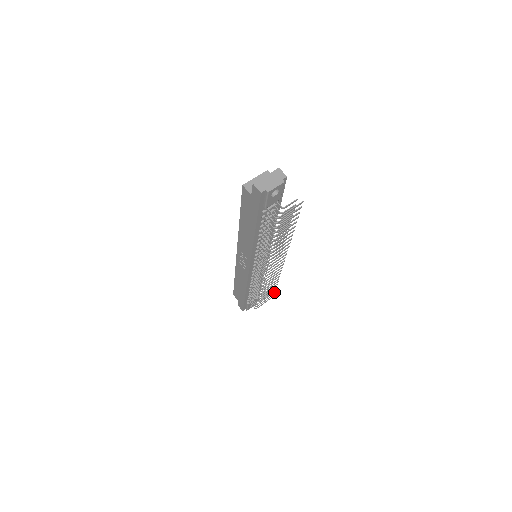
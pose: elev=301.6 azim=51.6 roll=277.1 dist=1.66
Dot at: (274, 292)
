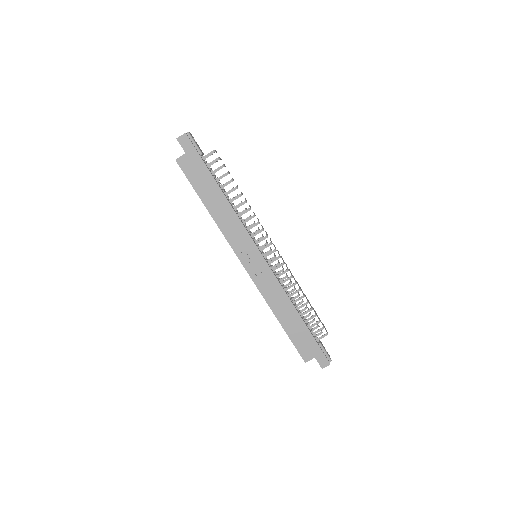
Dot at: occluded
